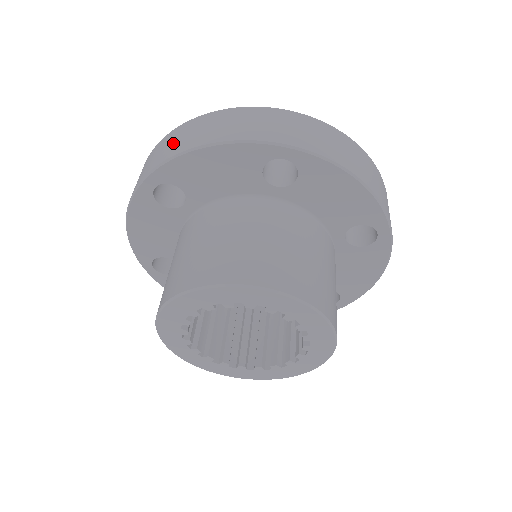
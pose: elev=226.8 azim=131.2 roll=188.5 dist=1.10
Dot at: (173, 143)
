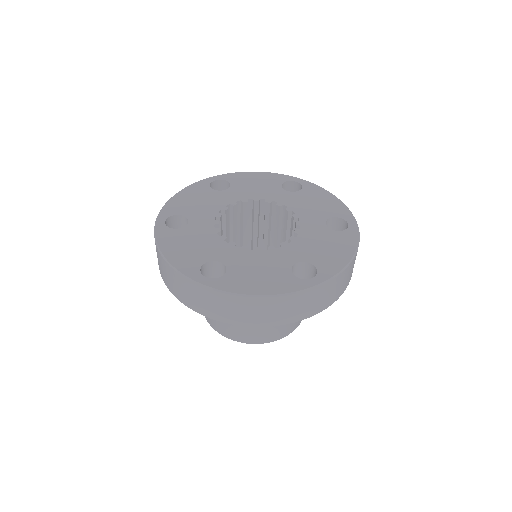
Dot at: occluded
